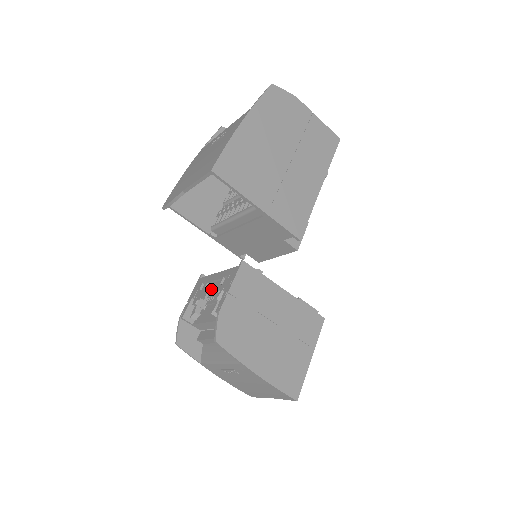
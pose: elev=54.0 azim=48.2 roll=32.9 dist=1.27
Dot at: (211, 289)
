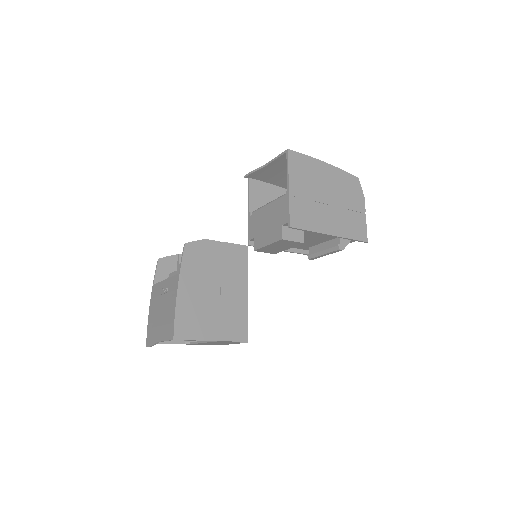
Dot at: occluded
